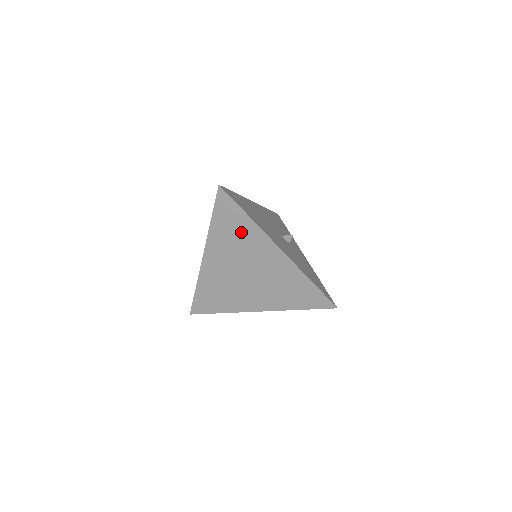
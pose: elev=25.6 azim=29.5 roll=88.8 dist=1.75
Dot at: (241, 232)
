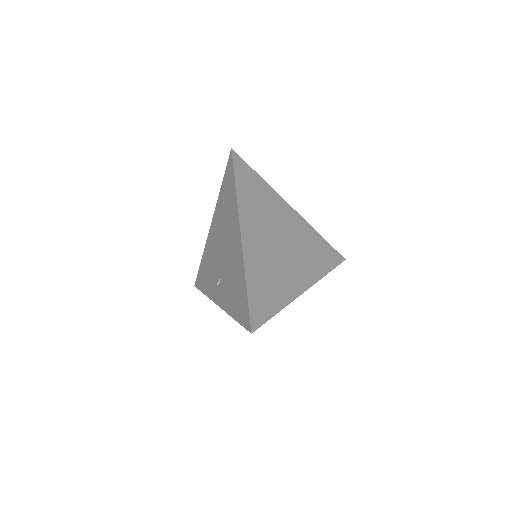
Dot at: (262, 196)
